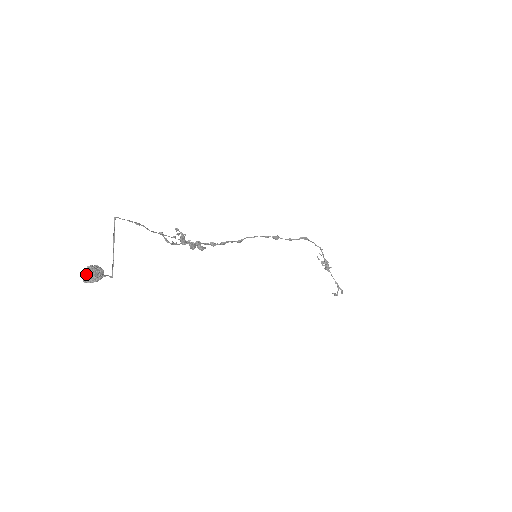
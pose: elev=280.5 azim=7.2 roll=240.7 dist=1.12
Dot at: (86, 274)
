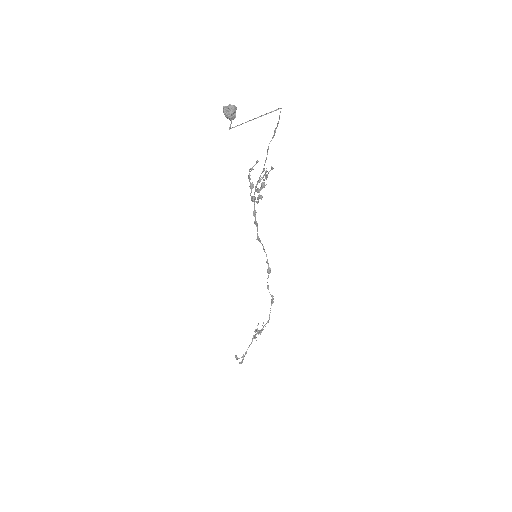
Dot at: (230, 106)
